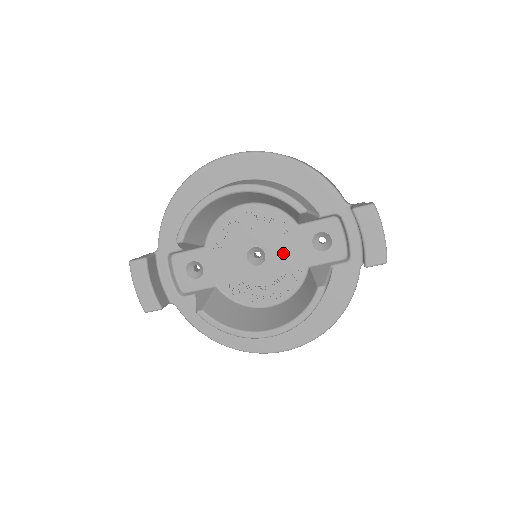
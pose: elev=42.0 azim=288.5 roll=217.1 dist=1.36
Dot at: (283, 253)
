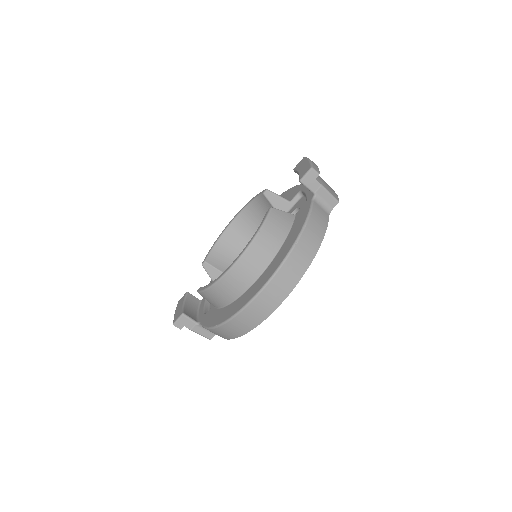
Dot at: occluded
